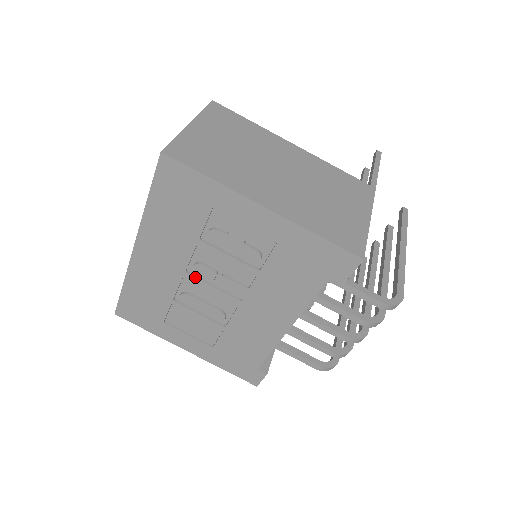
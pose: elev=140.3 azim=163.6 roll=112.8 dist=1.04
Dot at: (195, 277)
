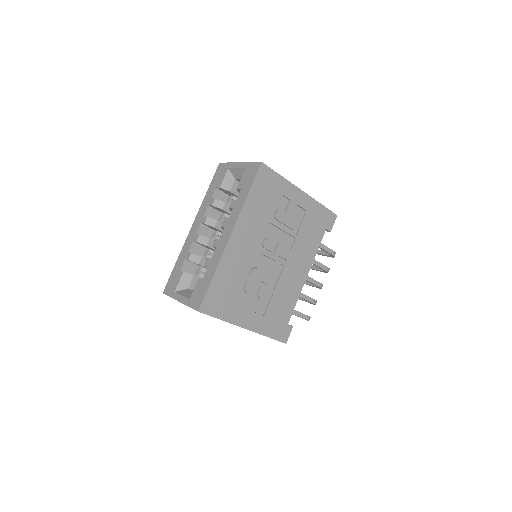
Dot at: (263, 251)
